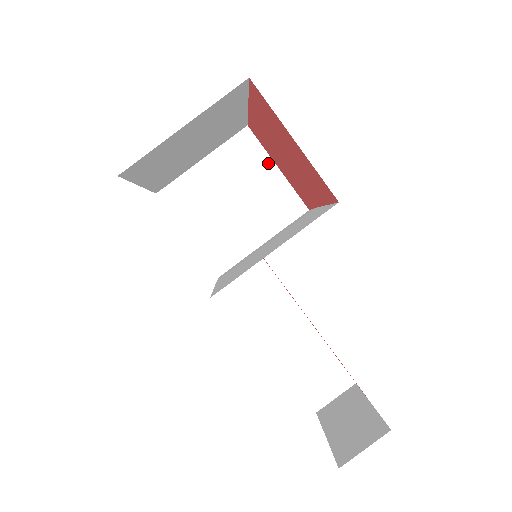
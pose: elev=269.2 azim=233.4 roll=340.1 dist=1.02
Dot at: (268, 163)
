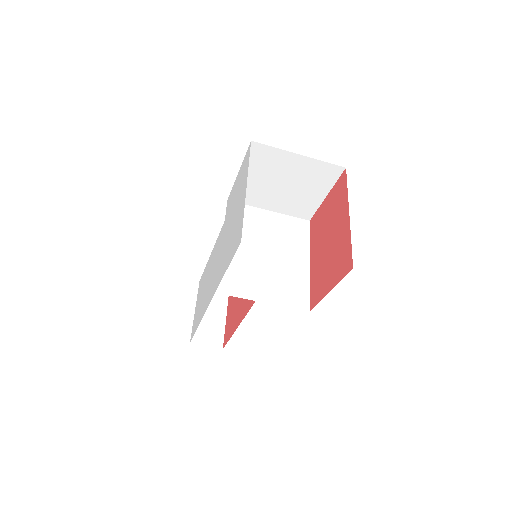
Dot at: (326, 190)
